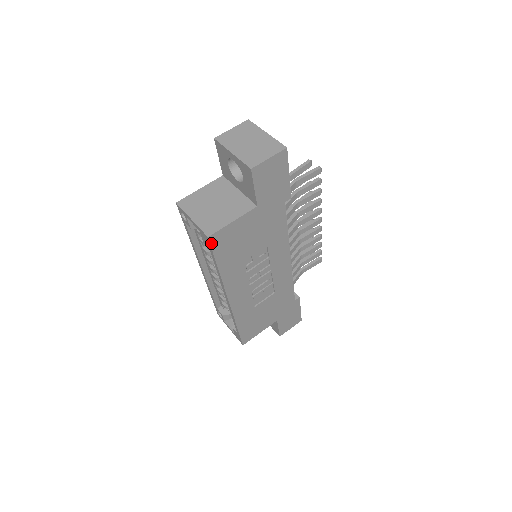
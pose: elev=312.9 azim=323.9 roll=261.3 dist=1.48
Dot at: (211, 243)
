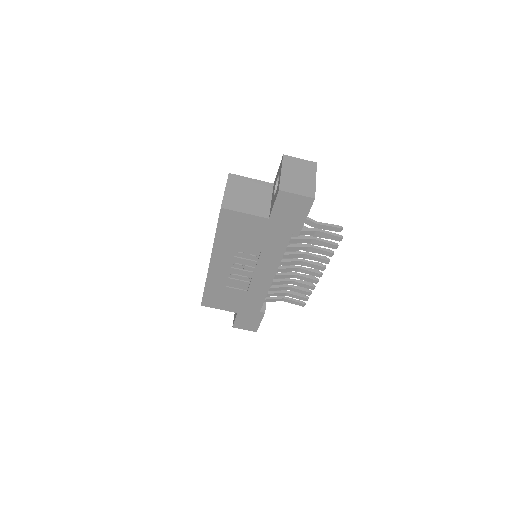
Dot at: (221, 214)
